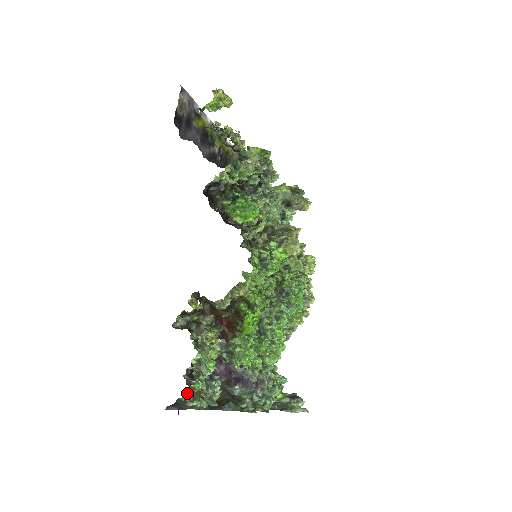
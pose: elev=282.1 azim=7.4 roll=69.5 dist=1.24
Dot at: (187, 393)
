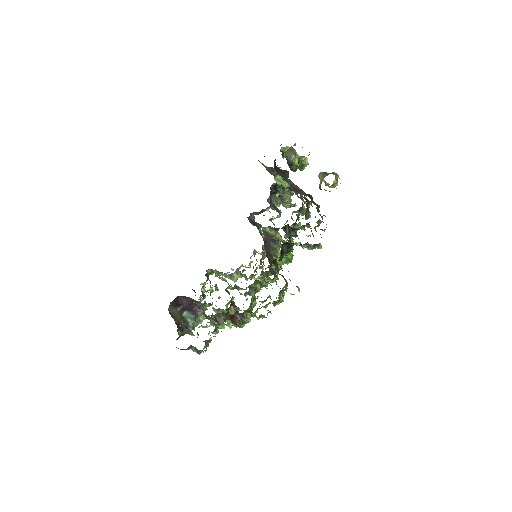
Dot at: (190, 346)
